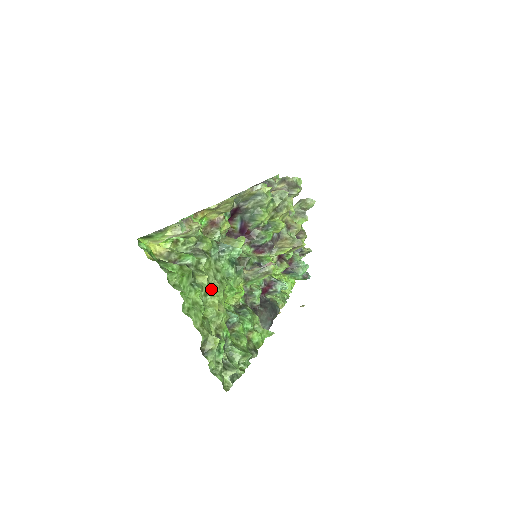
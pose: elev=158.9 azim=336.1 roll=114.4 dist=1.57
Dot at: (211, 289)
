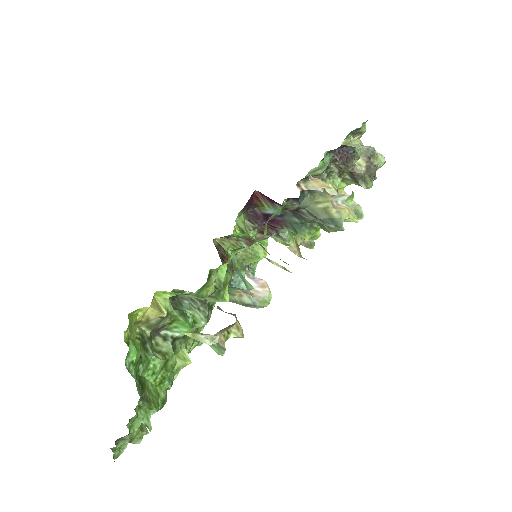
Dot at: occluded
